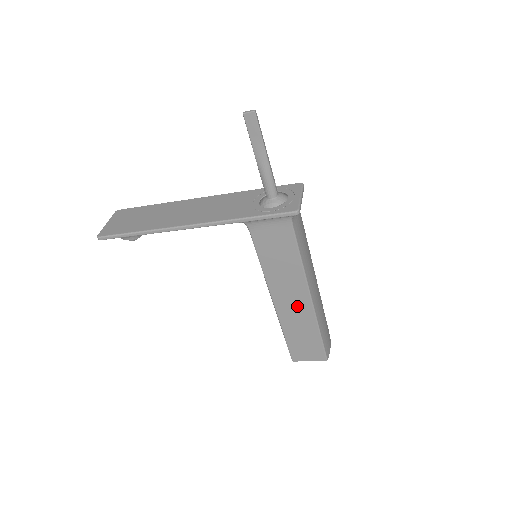
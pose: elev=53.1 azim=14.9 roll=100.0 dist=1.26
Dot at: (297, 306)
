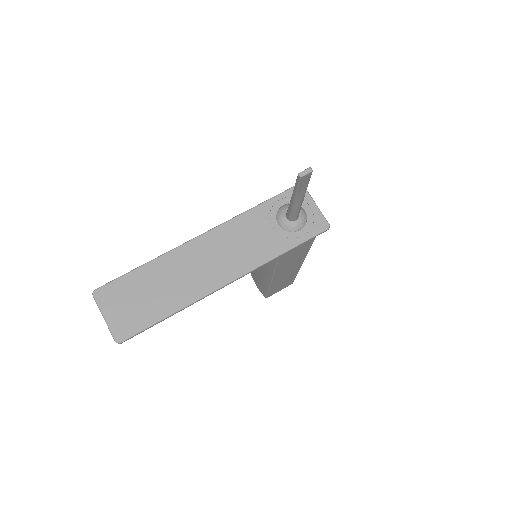
Dot at: (290, 272)
